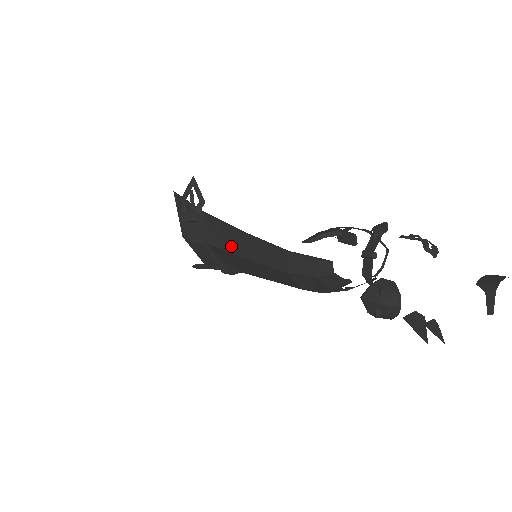
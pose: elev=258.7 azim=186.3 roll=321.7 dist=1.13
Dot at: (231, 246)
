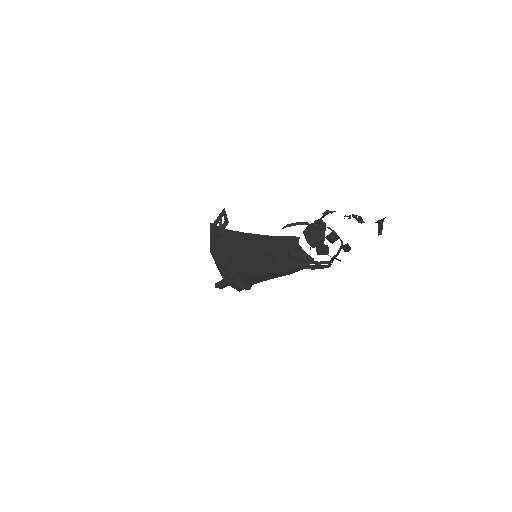
Dot at: (240, 247)
